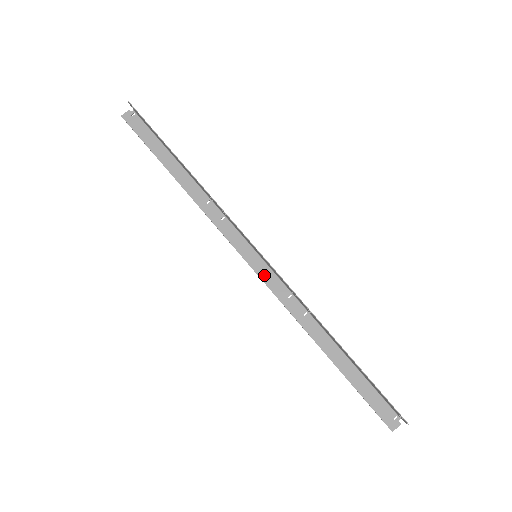
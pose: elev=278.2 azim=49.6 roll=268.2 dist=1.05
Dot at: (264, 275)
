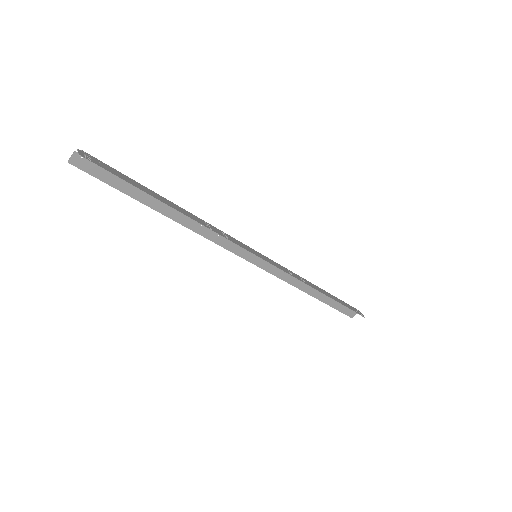
Dot at: (263, 265)
